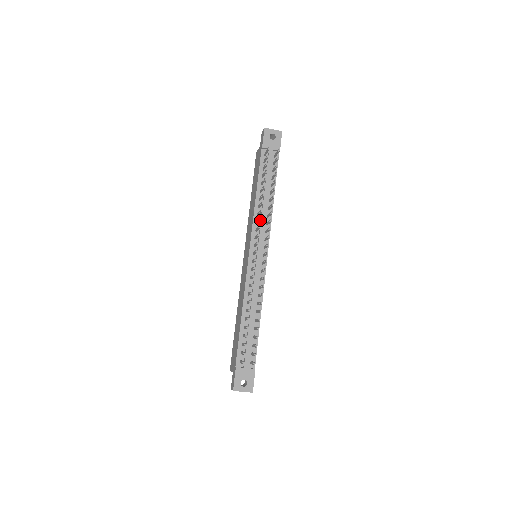
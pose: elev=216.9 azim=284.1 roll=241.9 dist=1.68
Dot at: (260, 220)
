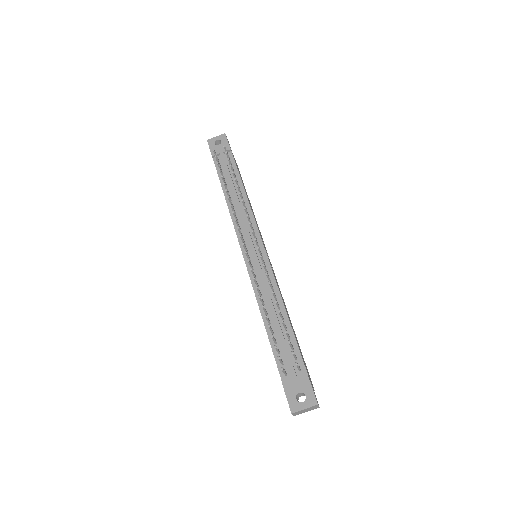
Dot at: (233, 213)
